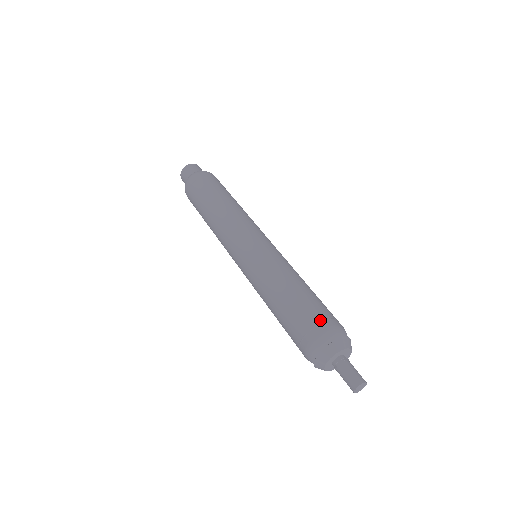
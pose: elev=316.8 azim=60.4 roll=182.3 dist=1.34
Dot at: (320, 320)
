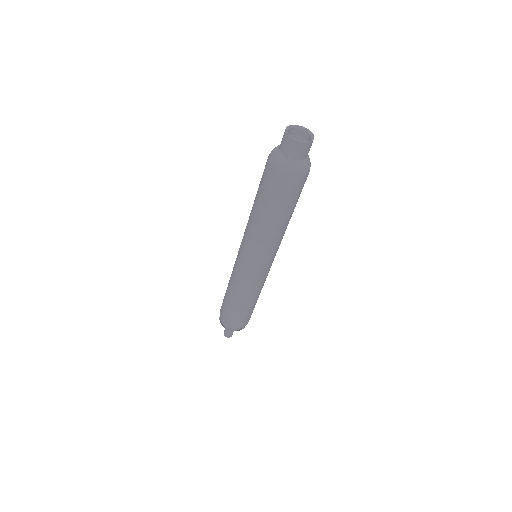
Dot at: (230, 322)
